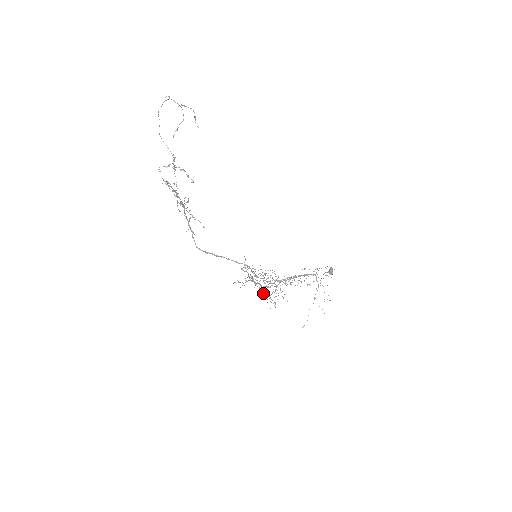
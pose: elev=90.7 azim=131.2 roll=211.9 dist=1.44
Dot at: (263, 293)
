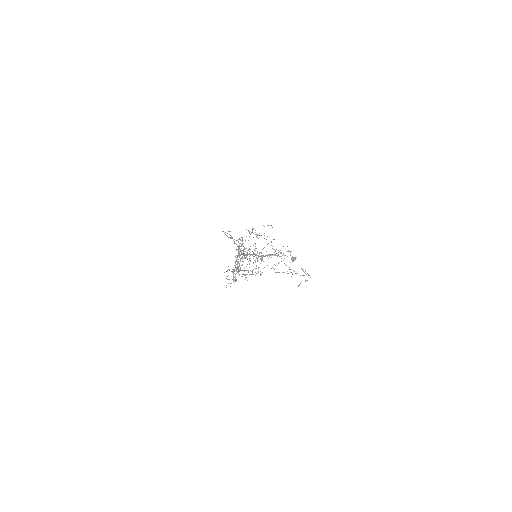
Dot at: (236, 269)
